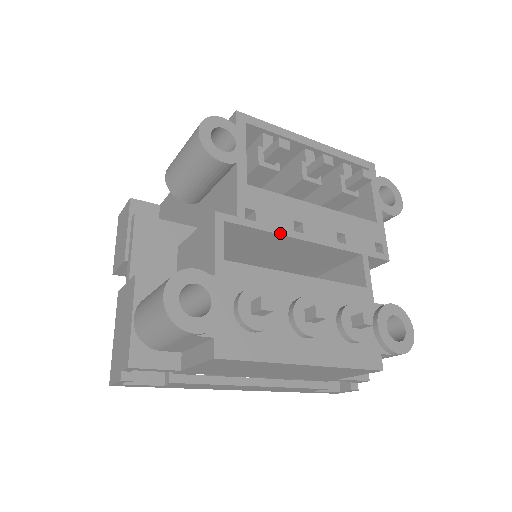
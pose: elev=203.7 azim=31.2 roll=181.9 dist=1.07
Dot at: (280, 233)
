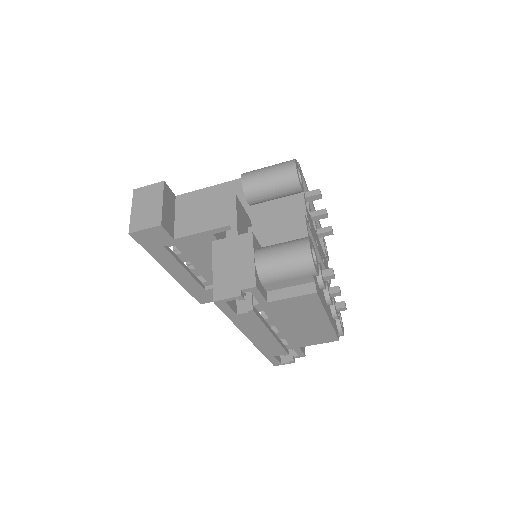
Dot at: (315, 241)
